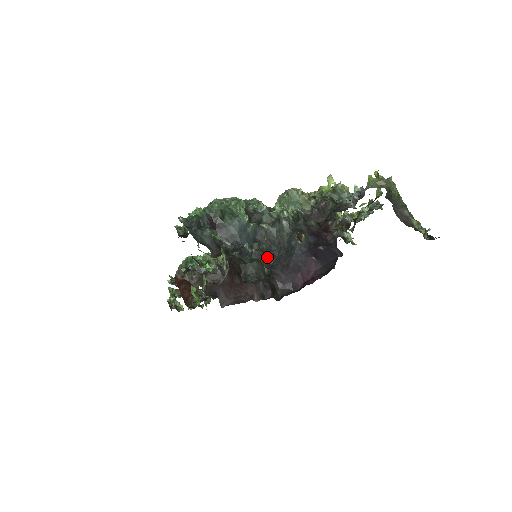
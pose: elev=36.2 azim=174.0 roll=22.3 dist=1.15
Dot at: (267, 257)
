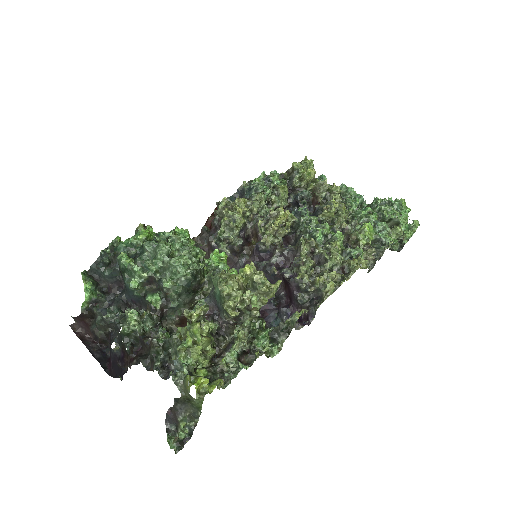
Dot at: (113, 325)
